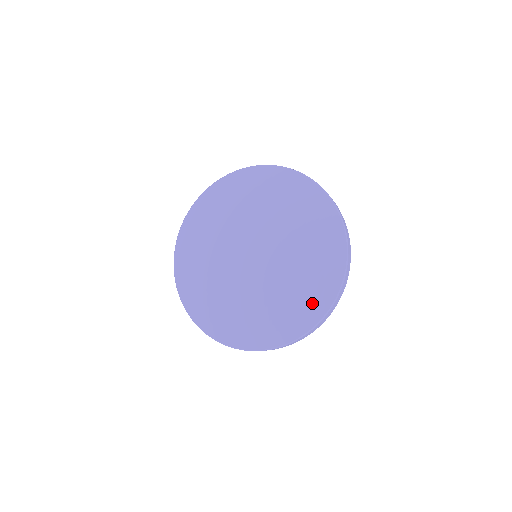
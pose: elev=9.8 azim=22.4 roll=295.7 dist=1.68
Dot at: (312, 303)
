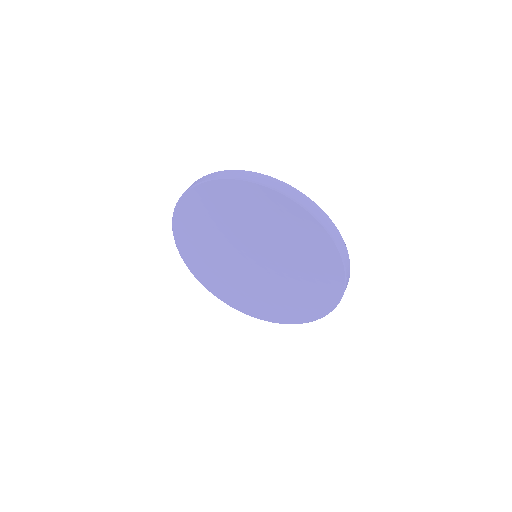
Dot at: (278, 315)
